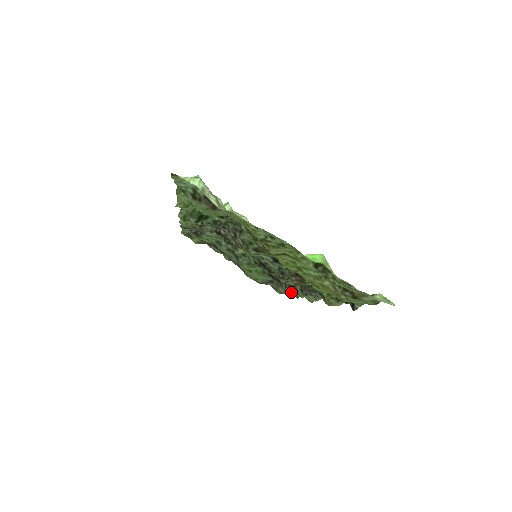
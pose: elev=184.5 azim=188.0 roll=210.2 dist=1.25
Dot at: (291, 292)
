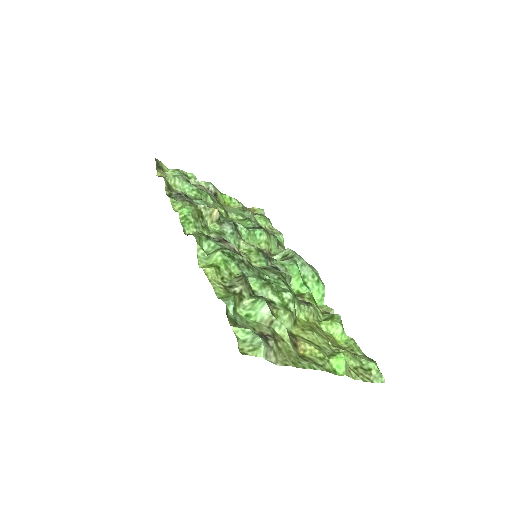
Dot at: (266, 229)
